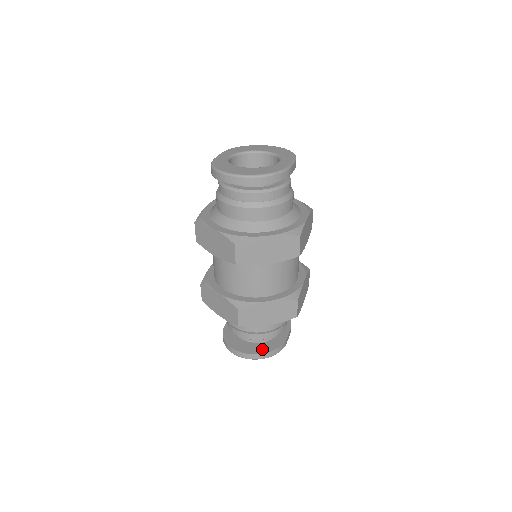
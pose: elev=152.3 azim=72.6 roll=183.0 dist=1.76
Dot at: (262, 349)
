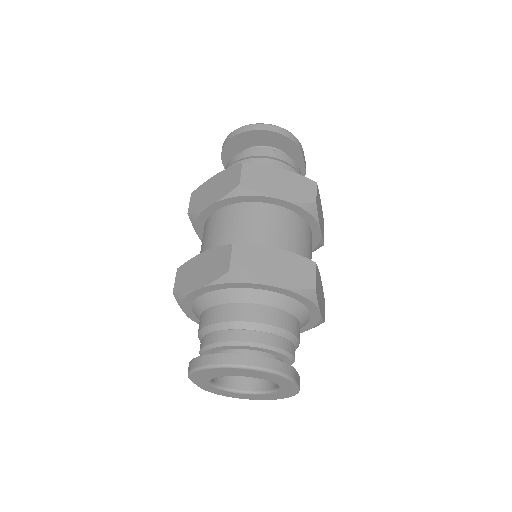
Dot at: occluded
